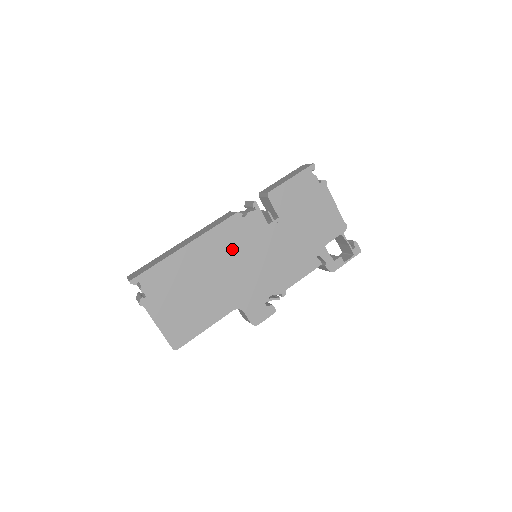
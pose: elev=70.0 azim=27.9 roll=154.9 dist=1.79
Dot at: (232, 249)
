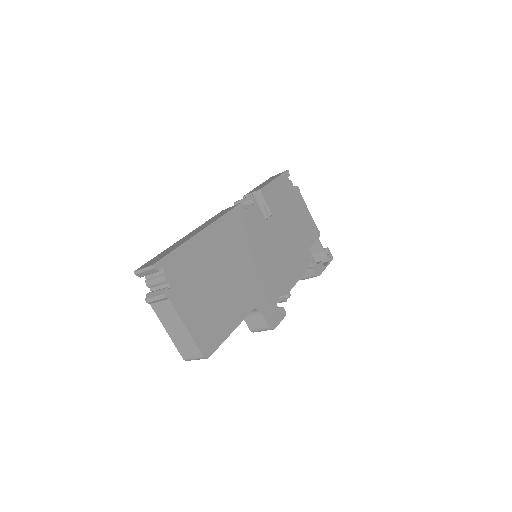
Dot at: (242, 241)
